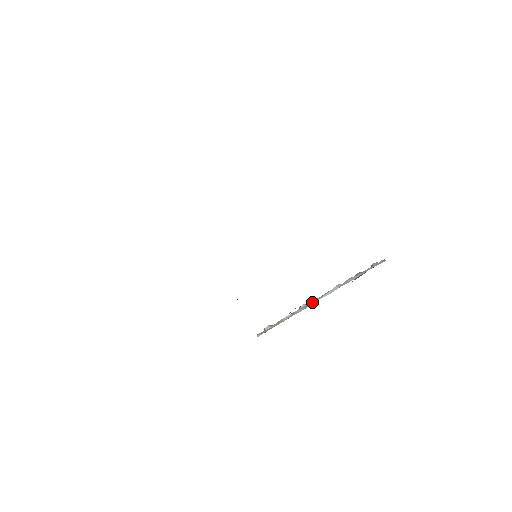
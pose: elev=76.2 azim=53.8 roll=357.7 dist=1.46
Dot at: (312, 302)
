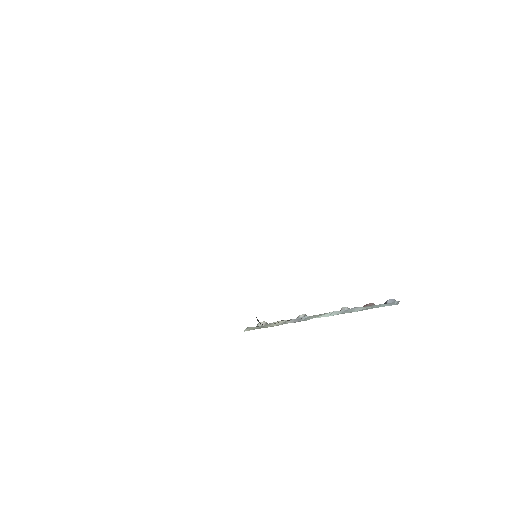
Dot at: (308, 317)
